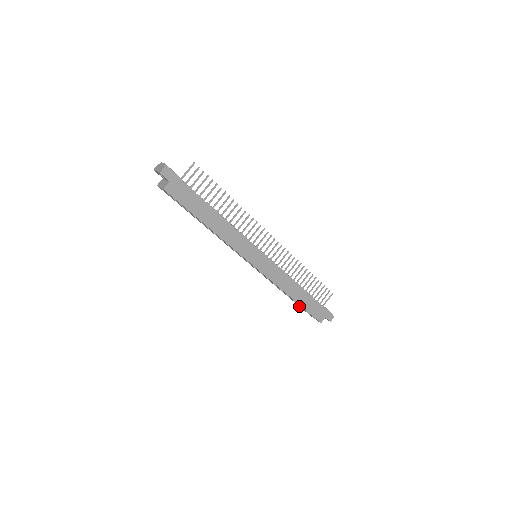
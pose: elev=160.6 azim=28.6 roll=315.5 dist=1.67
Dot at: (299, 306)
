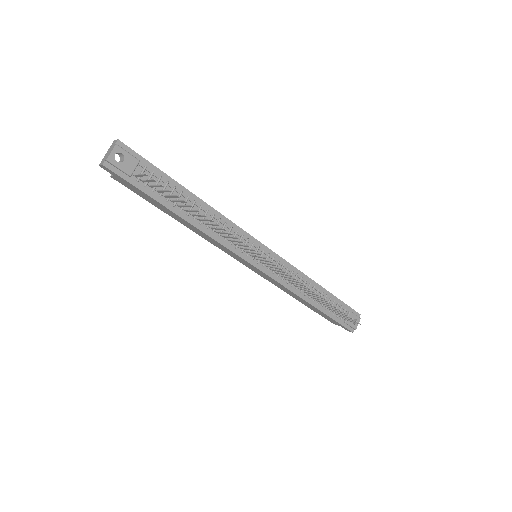
Dot at: occluded
